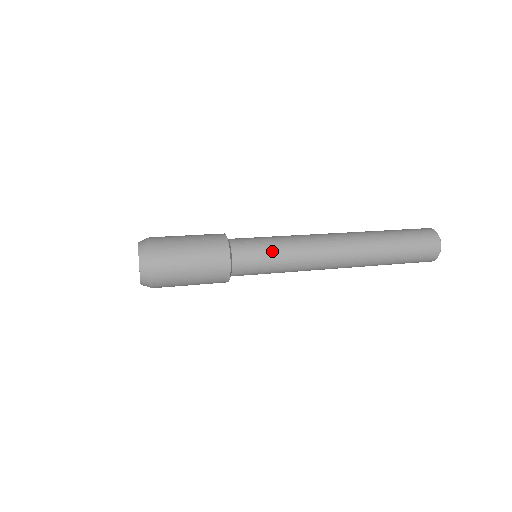
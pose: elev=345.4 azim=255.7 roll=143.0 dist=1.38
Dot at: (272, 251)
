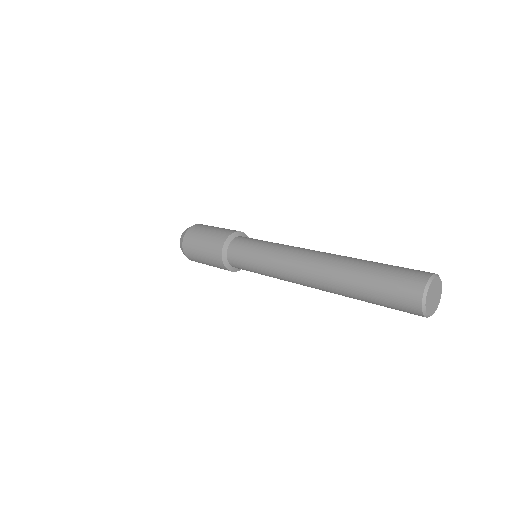
Dot at: (252, 262)
